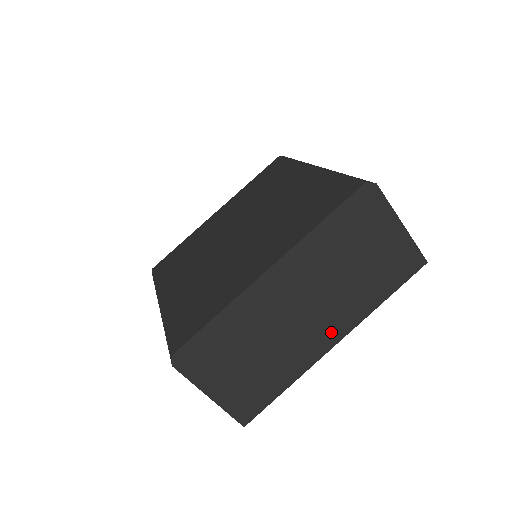
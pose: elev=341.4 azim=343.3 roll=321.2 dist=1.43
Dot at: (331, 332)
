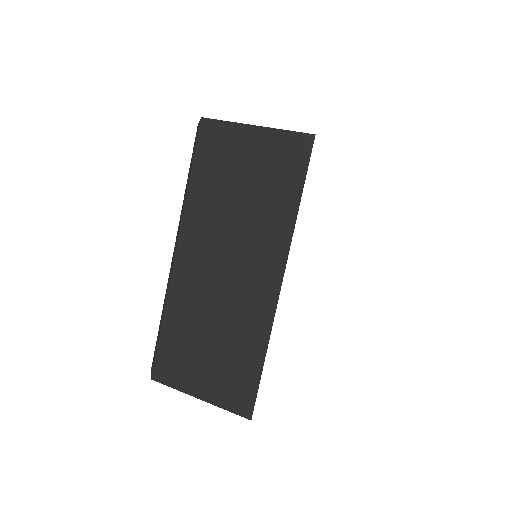
Dot at: (266, 274)
